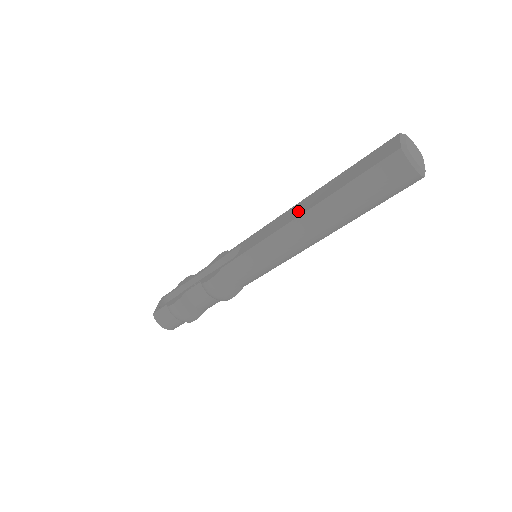
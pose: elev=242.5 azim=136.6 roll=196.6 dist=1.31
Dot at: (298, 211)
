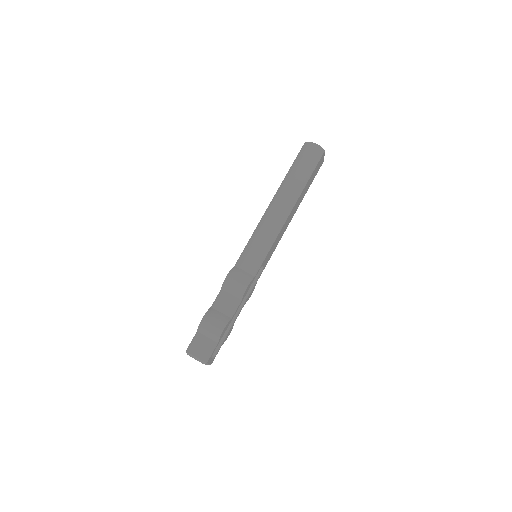
Dot at: occluded
